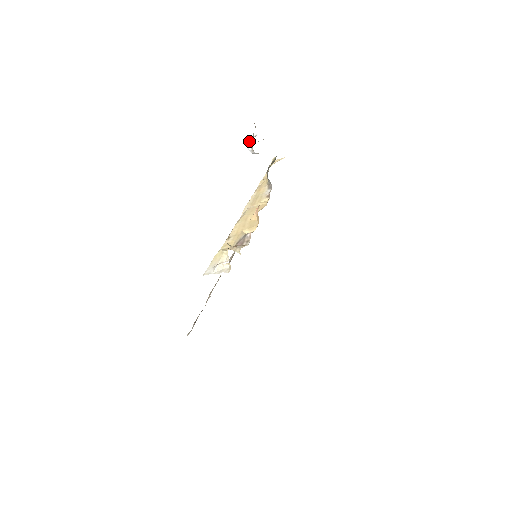
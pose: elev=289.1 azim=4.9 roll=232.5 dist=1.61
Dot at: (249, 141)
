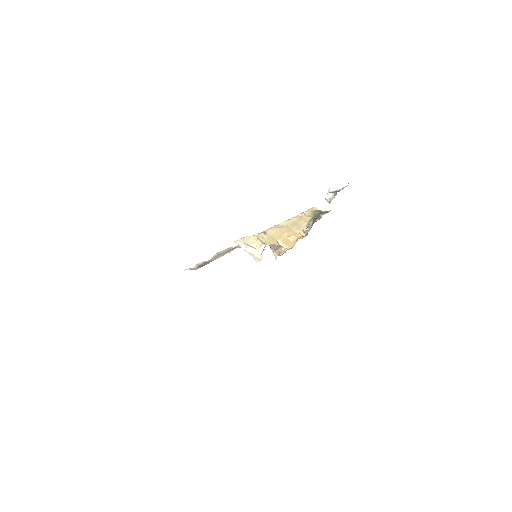
Dot at: (331, 189)
